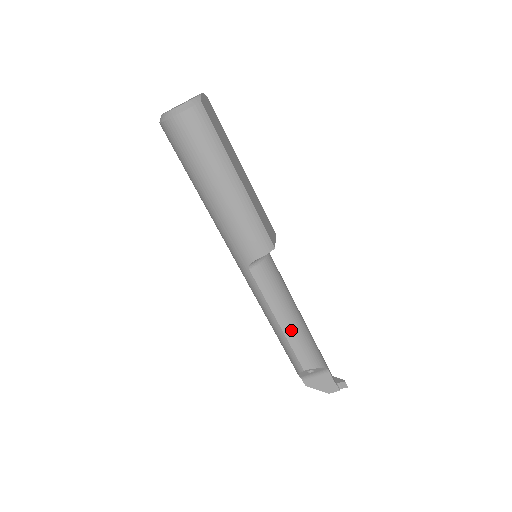
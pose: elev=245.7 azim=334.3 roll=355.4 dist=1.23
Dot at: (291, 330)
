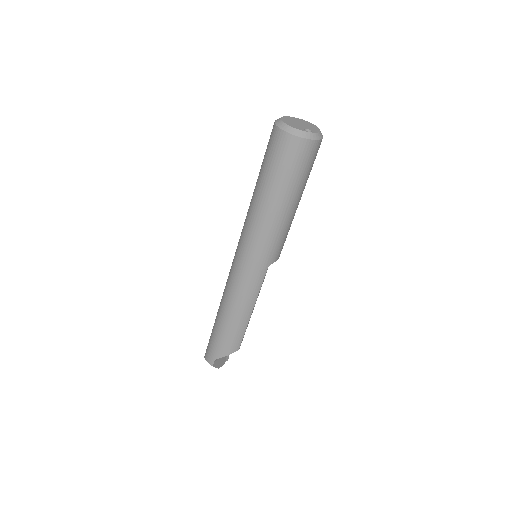
Dot at: occluded
